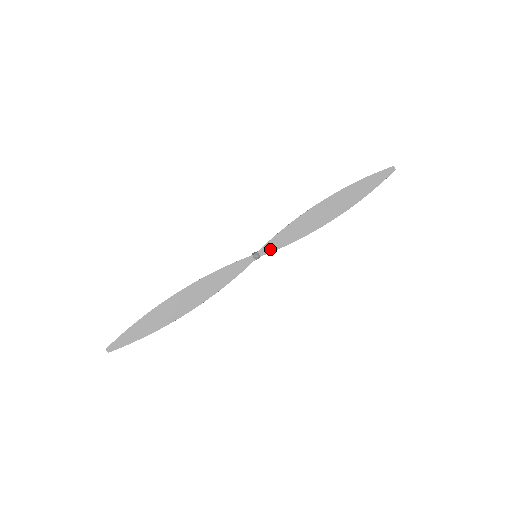
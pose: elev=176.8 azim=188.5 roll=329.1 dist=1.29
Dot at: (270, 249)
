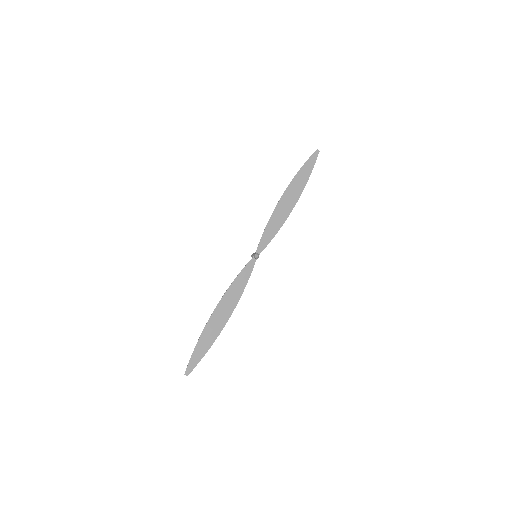
Dot at: (263, 246)
